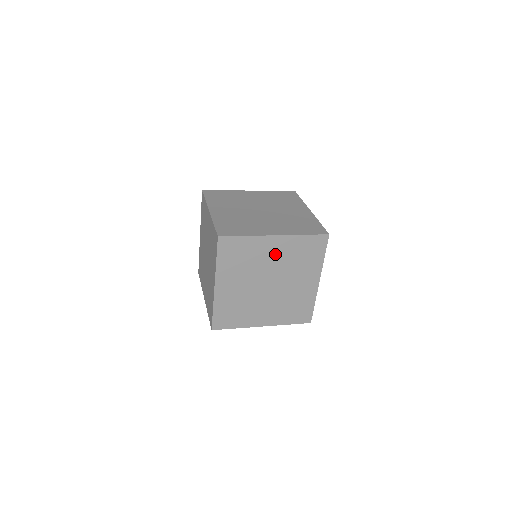
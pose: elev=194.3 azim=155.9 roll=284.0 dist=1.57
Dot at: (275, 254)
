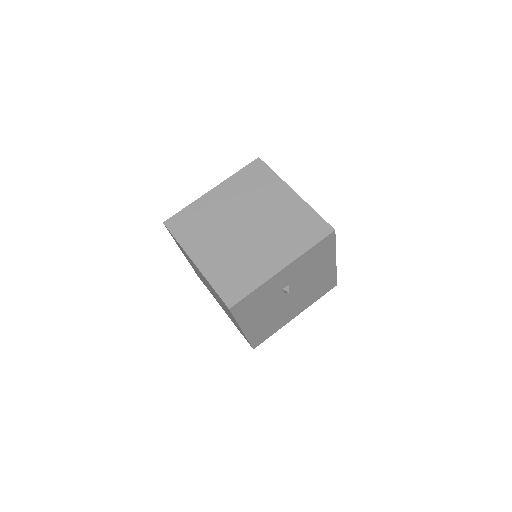
Dot at: (226, 201)
